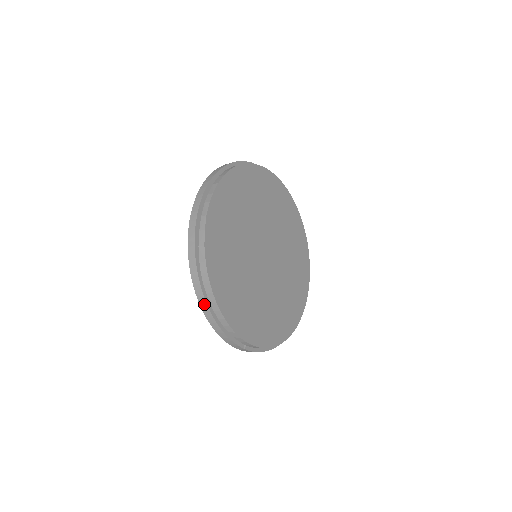
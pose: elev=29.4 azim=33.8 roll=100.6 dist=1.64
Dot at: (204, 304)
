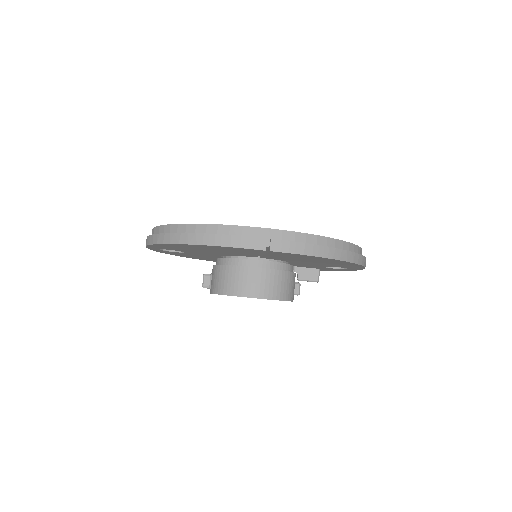
Dot at: (180, 237)
